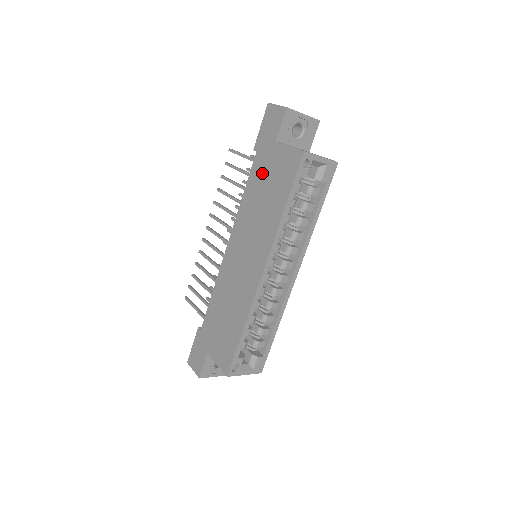
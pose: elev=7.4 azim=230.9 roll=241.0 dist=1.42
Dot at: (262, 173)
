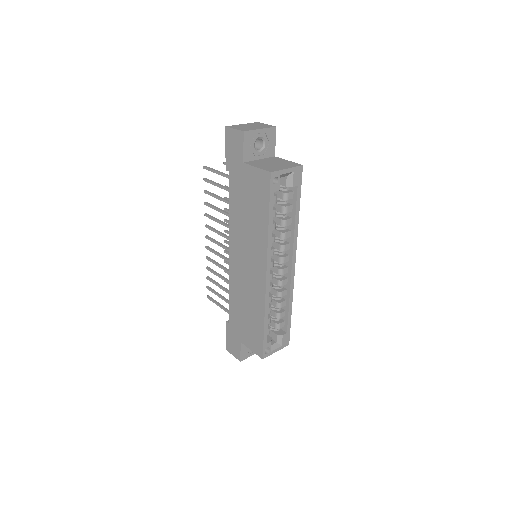
Dot at: (240, 191)
